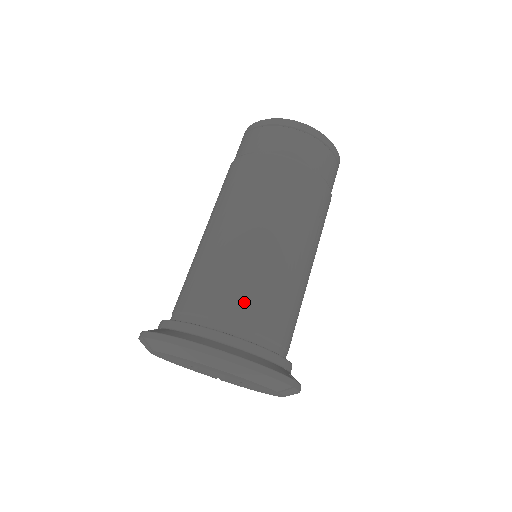
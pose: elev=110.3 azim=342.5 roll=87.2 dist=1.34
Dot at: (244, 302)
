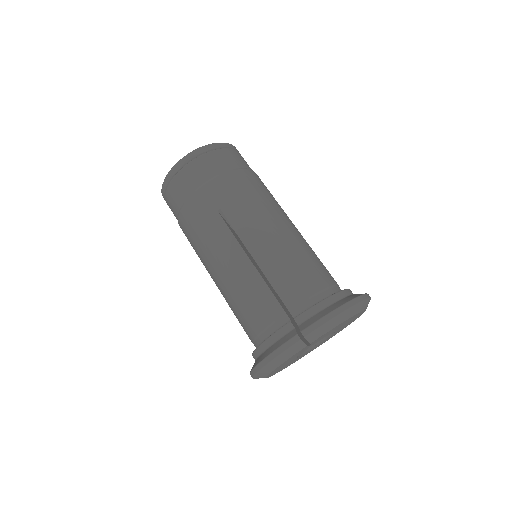
Dot at: (322, 270)
